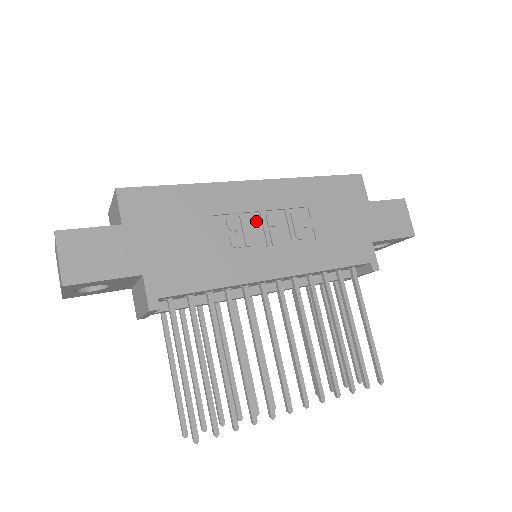
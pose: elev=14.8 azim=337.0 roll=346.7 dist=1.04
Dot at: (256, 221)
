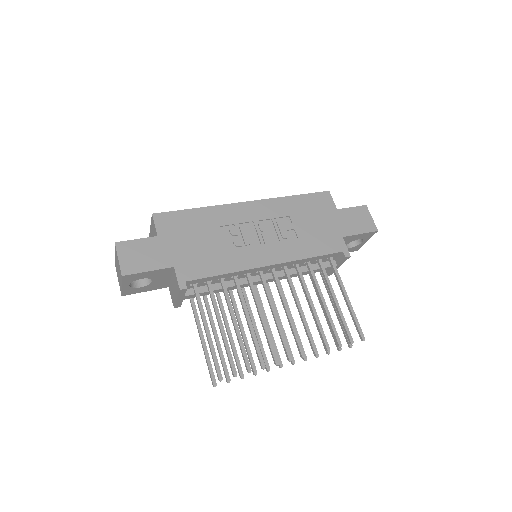
Dot at: (251, 228)
